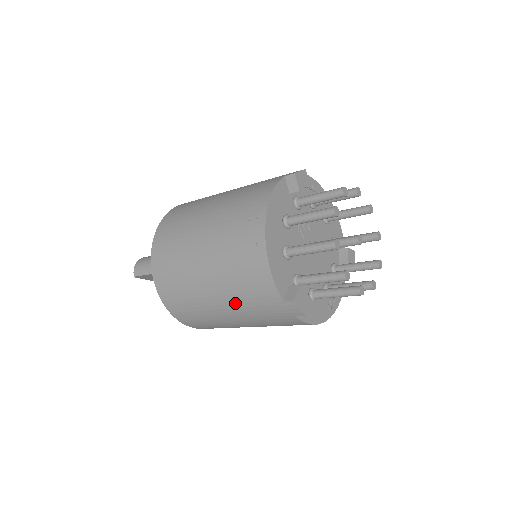
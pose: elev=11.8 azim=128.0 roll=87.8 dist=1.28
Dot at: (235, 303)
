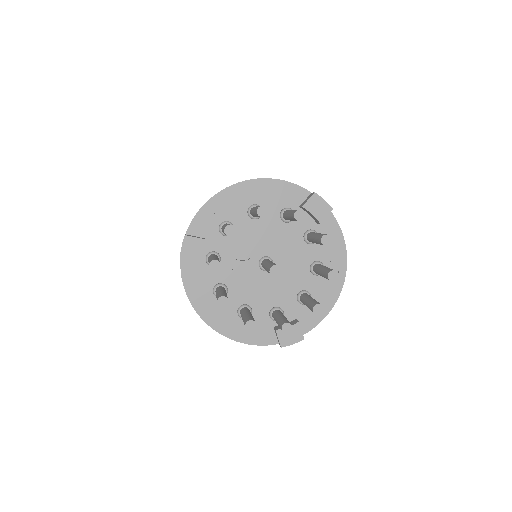
Dot at: occluded
